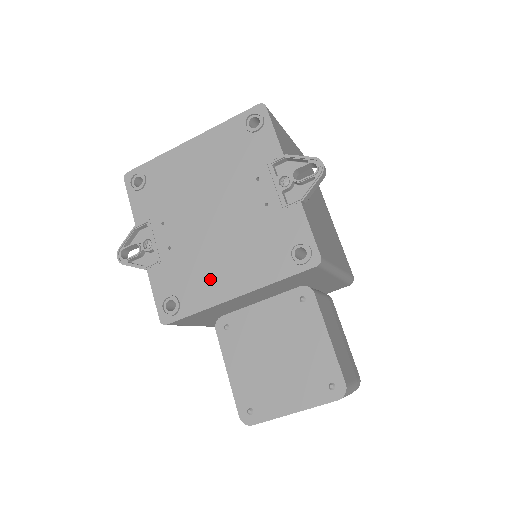
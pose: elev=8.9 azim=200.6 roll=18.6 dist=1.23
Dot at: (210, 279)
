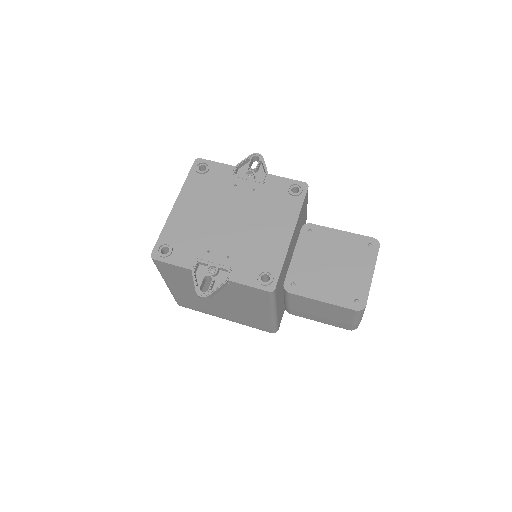
Dot at: (269, 244)
